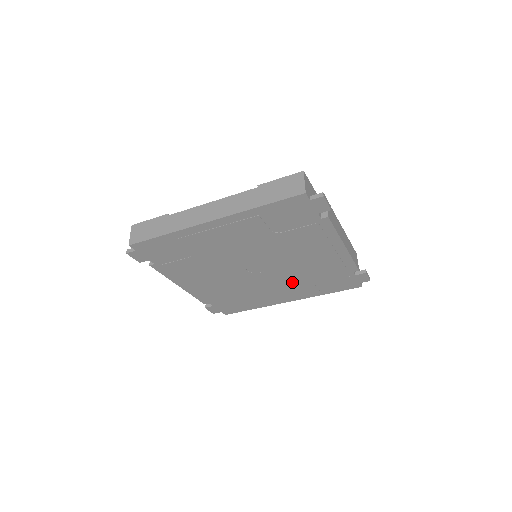
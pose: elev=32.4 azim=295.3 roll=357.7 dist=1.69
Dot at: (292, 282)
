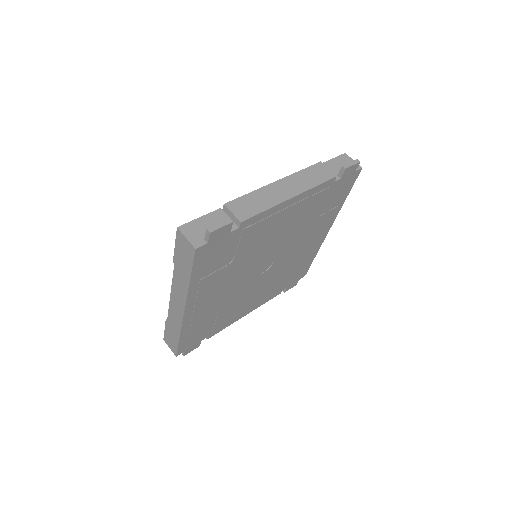
Dot at: (305, 234)
